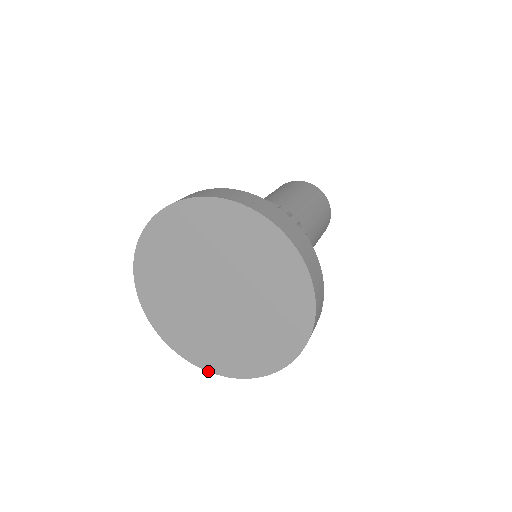
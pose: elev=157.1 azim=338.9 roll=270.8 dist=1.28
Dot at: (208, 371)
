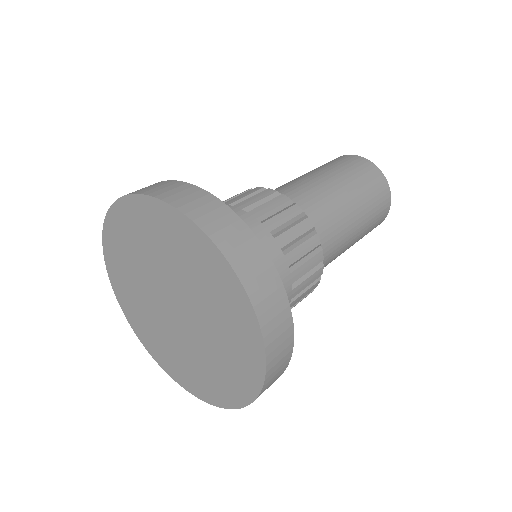
Dot at: (123, 311)
